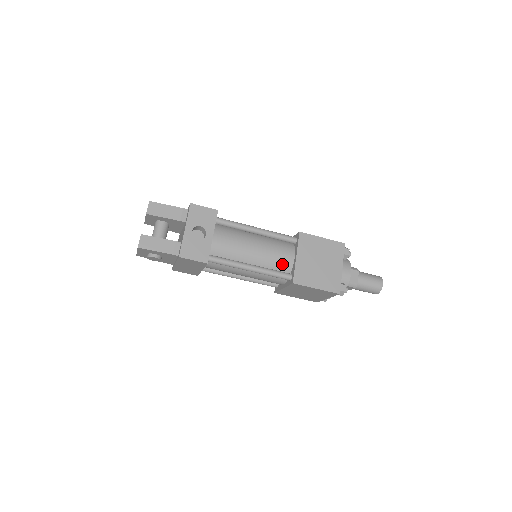
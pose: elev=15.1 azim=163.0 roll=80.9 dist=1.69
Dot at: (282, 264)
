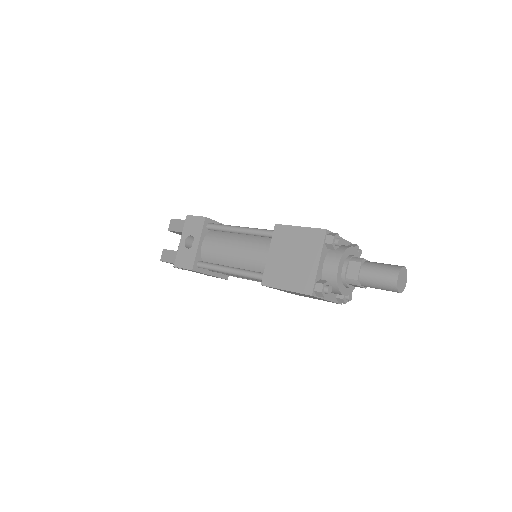
Dot at: (259, 264)
